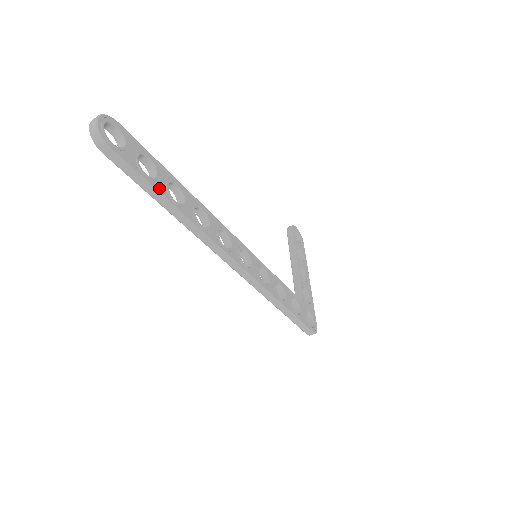
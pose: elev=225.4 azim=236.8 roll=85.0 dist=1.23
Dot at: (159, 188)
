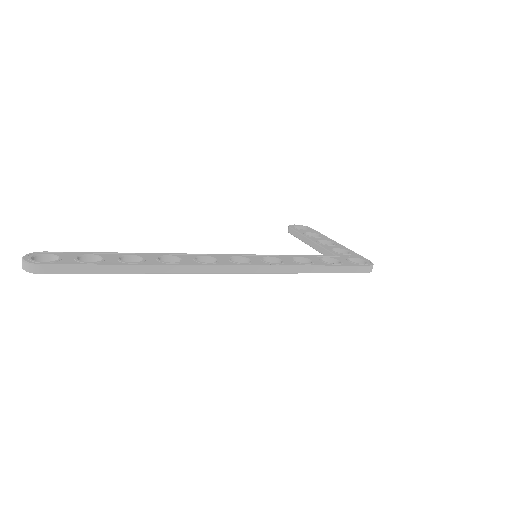
Dot at: (109, 263)
